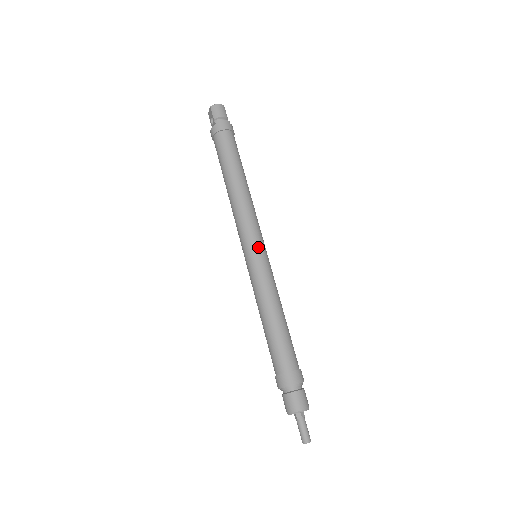
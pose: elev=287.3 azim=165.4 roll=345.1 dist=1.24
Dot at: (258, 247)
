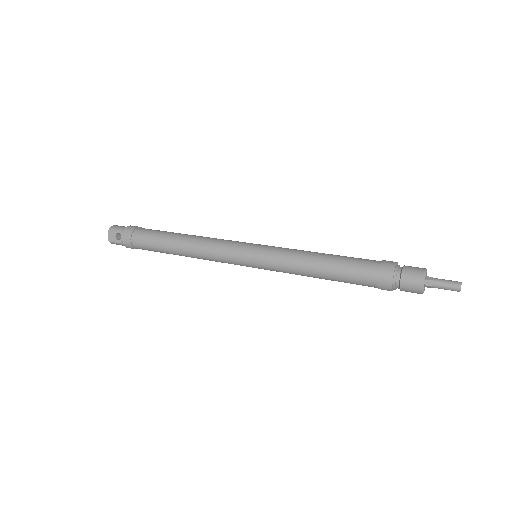
Dot at: (252, 243)
